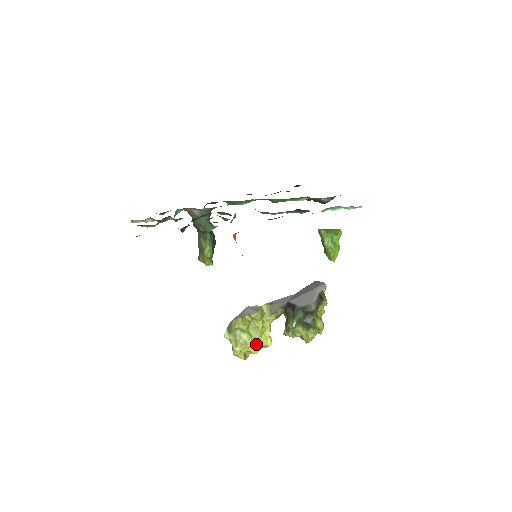
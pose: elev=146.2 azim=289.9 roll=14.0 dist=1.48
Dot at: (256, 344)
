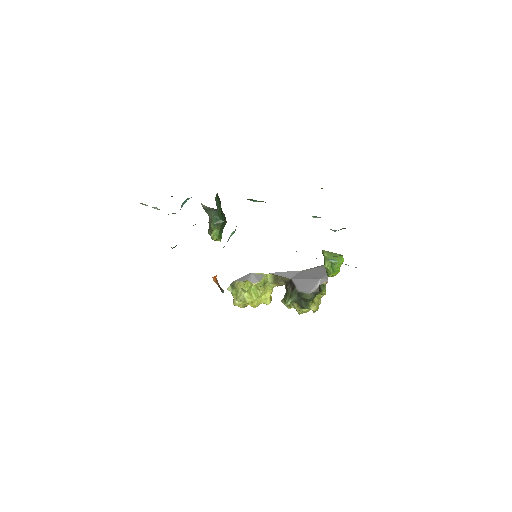
Dot at: (254, 302)
